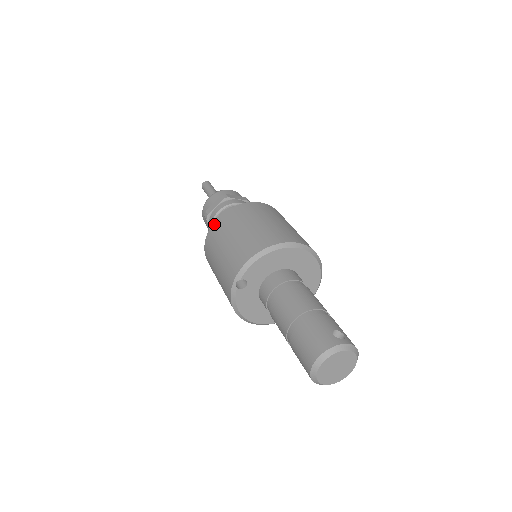
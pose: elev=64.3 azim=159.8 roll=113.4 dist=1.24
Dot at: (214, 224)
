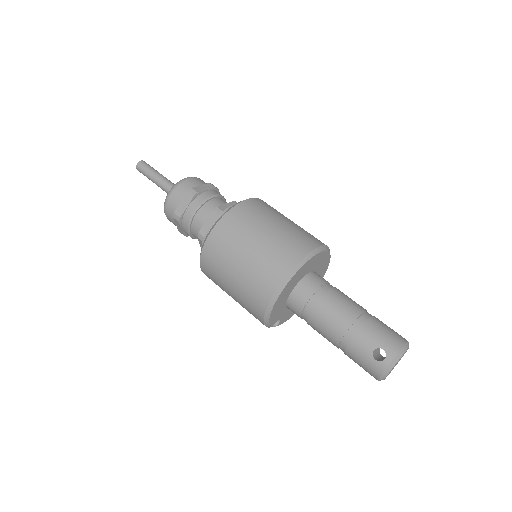
Dot at: occluded
